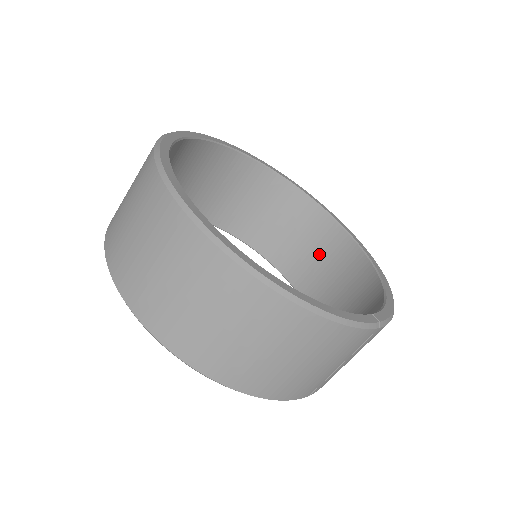
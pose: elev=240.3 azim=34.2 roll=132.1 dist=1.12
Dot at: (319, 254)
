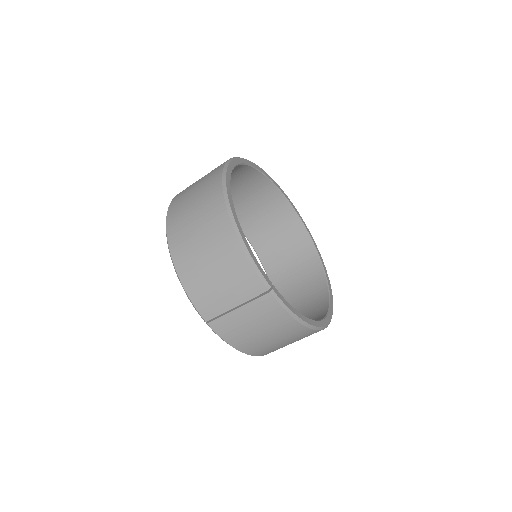
Dot at: (304, 315)
